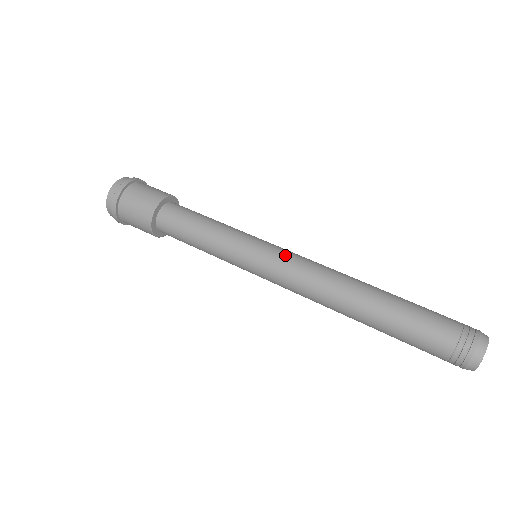
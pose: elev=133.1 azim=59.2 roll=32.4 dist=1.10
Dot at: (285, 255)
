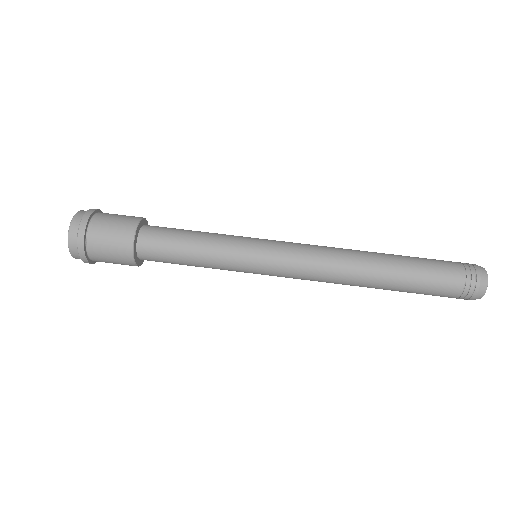
Dot at: (289, 255)
